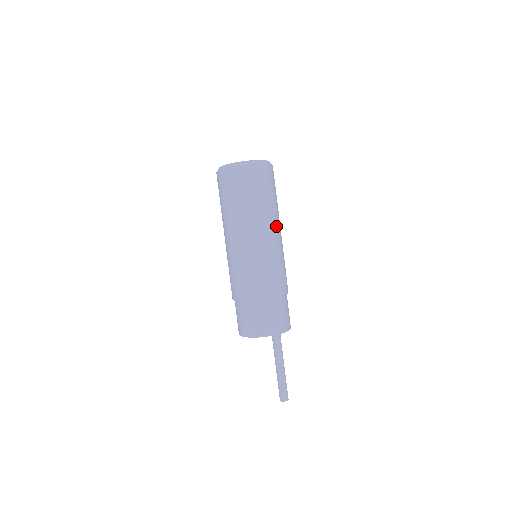
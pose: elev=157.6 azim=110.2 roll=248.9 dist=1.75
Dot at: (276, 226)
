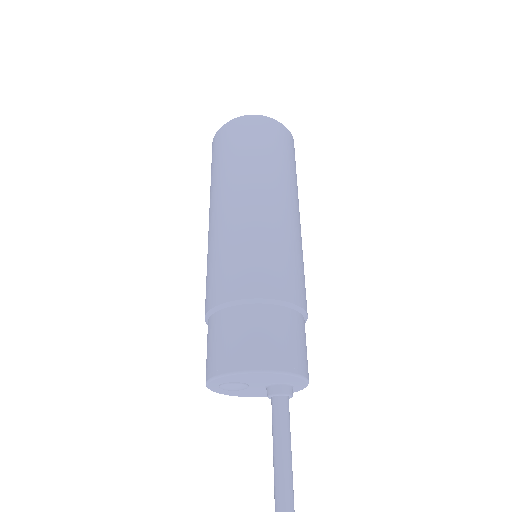
Dot at: (288, 199)
